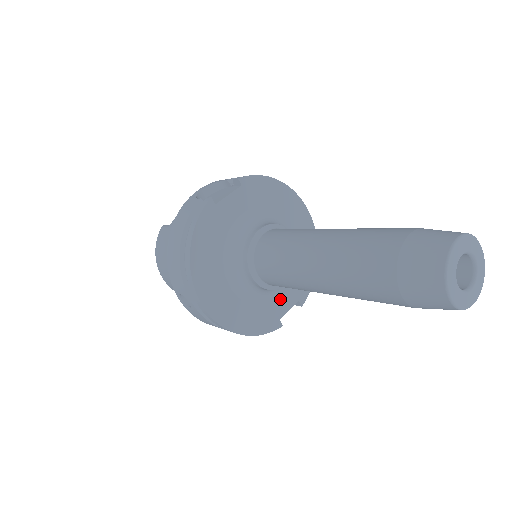
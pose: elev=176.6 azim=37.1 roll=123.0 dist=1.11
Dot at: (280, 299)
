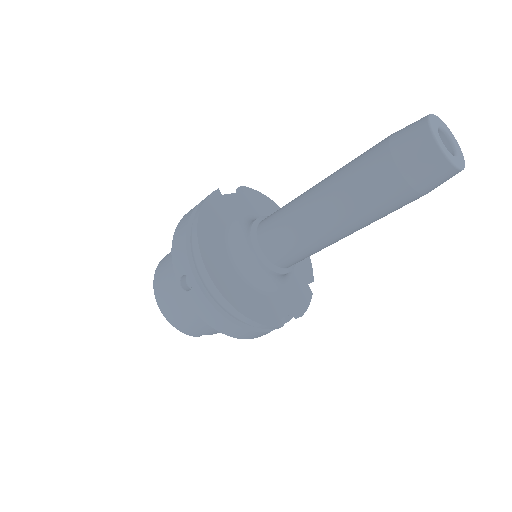
Dot at: (280, 299)
